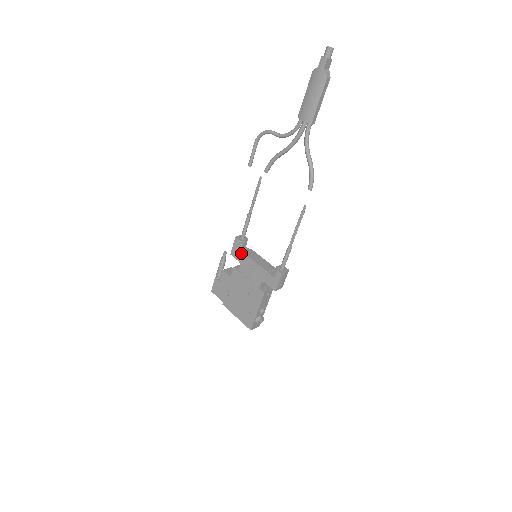
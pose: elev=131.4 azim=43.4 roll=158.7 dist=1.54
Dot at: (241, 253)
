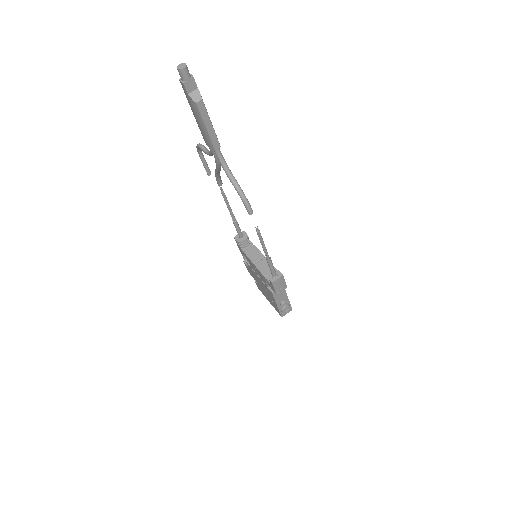
Dot at: occluded
